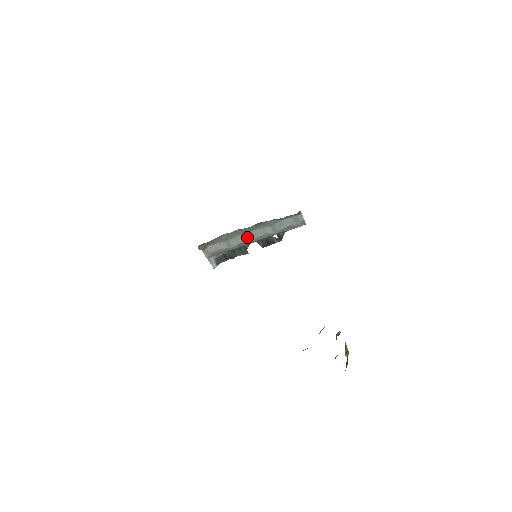
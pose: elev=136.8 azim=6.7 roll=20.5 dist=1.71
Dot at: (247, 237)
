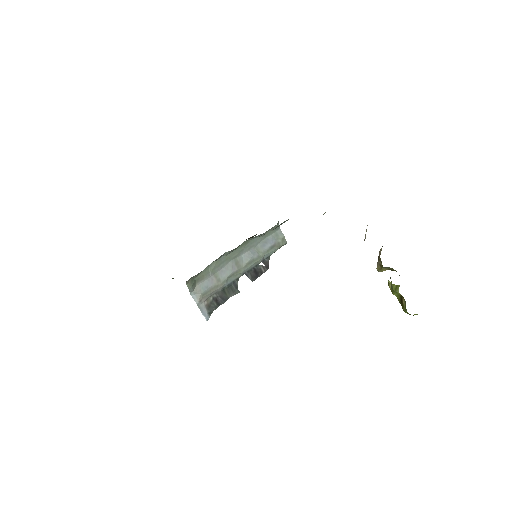
Dot at: (235, 266)
